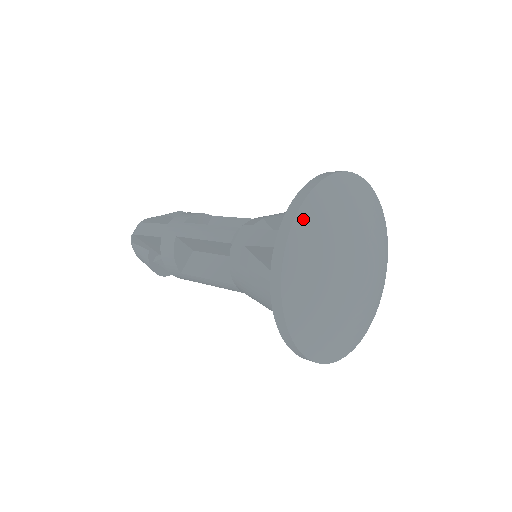
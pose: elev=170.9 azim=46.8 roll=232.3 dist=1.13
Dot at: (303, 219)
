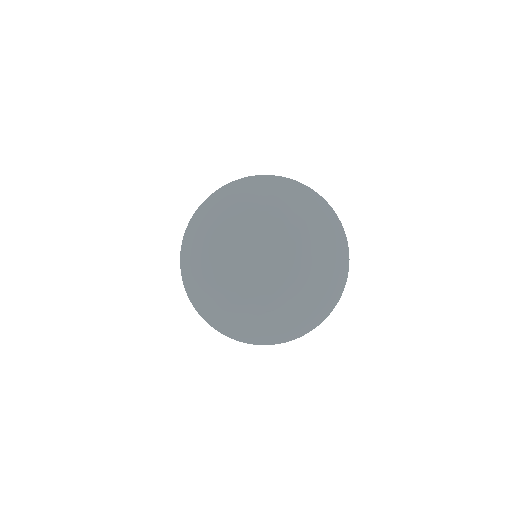
Dot at: (187, 264)
